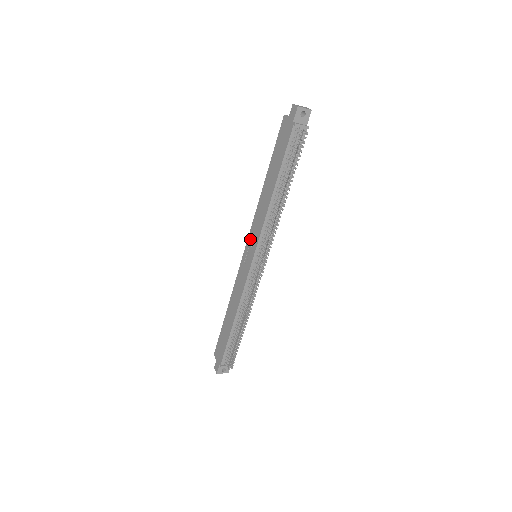
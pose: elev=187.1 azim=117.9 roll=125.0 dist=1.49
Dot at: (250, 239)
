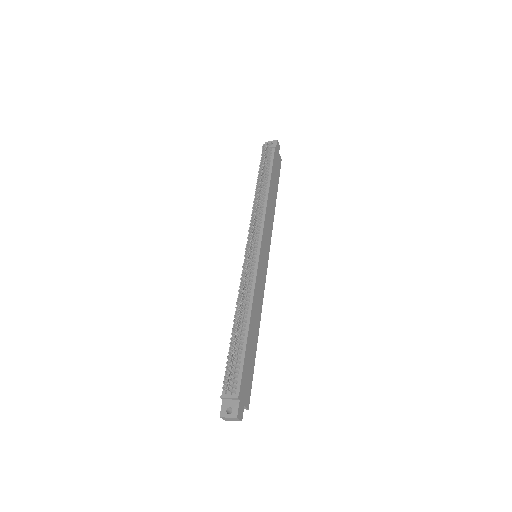
Dot at: occluded
